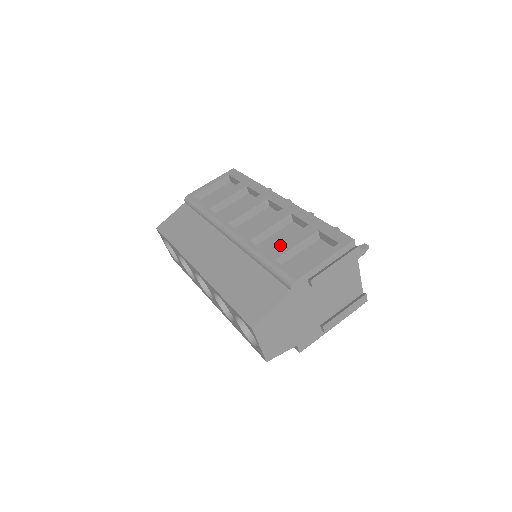
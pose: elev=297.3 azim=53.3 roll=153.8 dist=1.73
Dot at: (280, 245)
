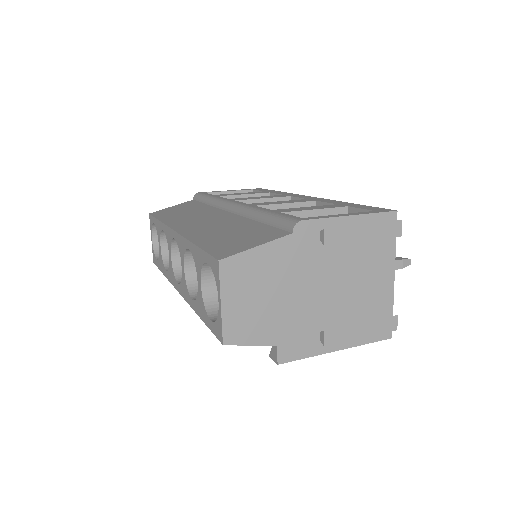
Dot at: (293, 208)
